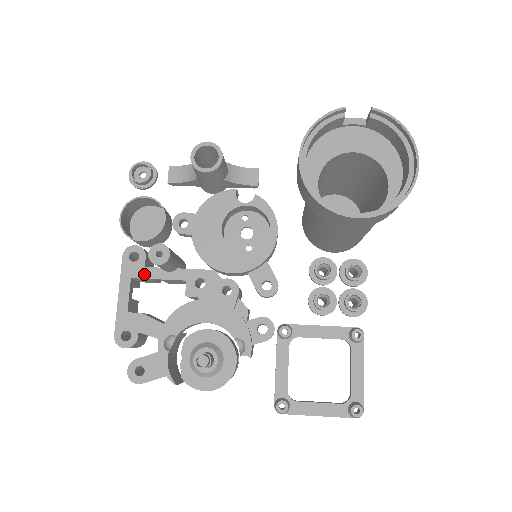
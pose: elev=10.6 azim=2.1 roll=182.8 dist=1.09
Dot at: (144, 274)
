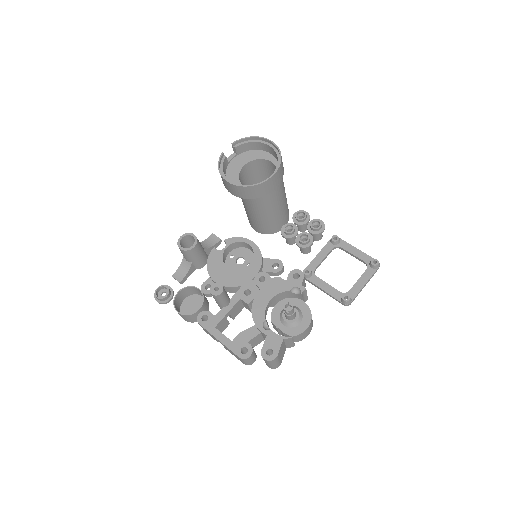
Dot at: (219, 319)
